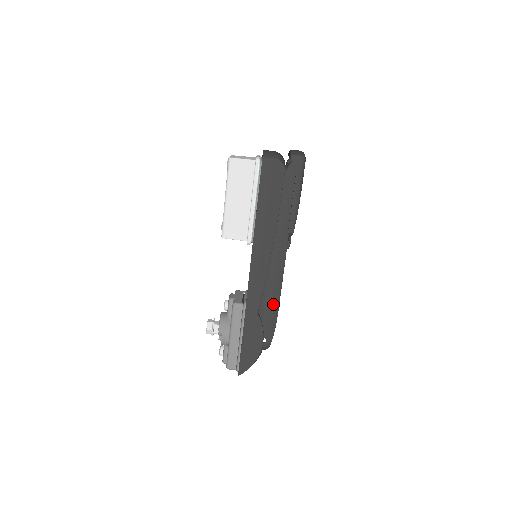
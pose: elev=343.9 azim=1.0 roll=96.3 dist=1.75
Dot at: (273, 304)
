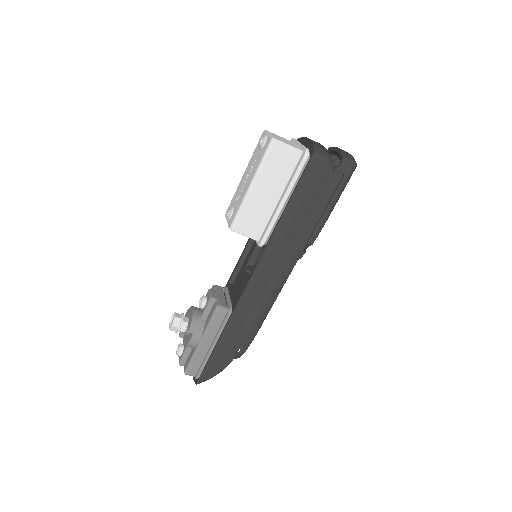
Dot at: (261, 315)
